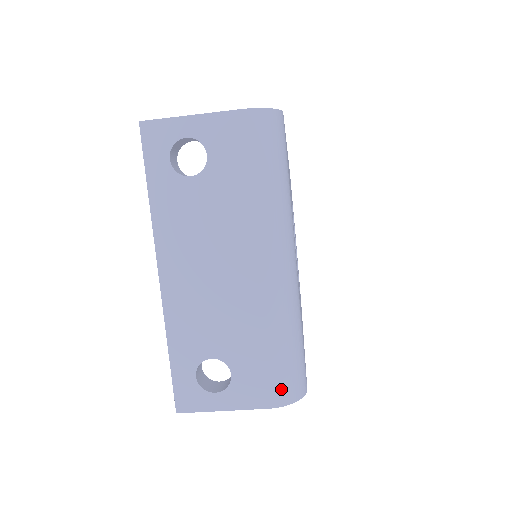
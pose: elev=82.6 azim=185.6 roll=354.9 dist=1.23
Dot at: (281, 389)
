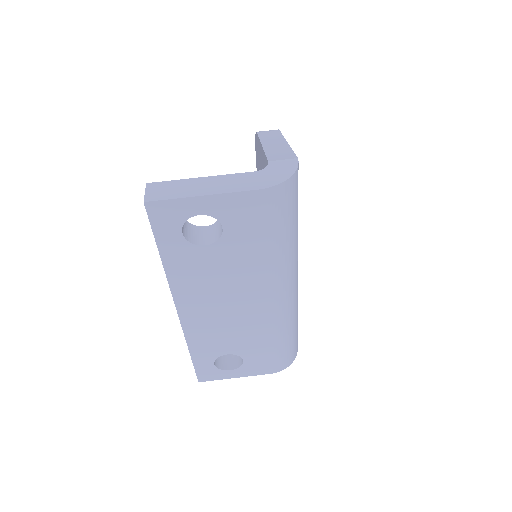
Dot at: (282, 363)
